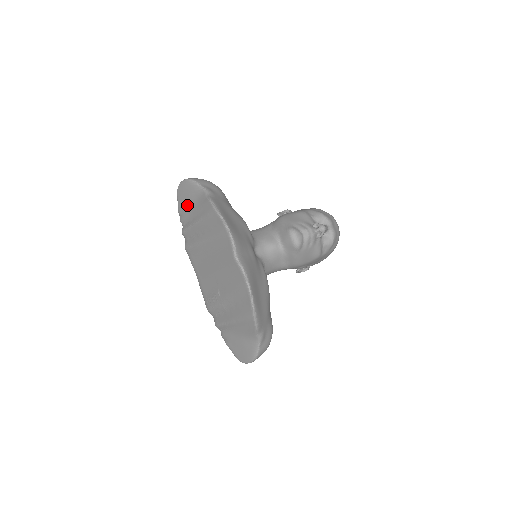
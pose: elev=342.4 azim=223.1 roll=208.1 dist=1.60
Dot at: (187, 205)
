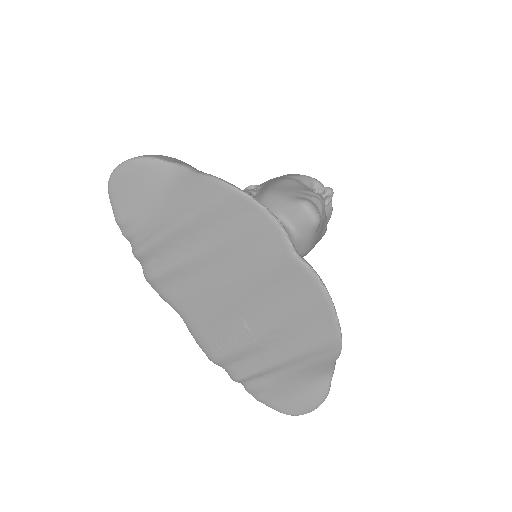
Dot at: (141, 204)
